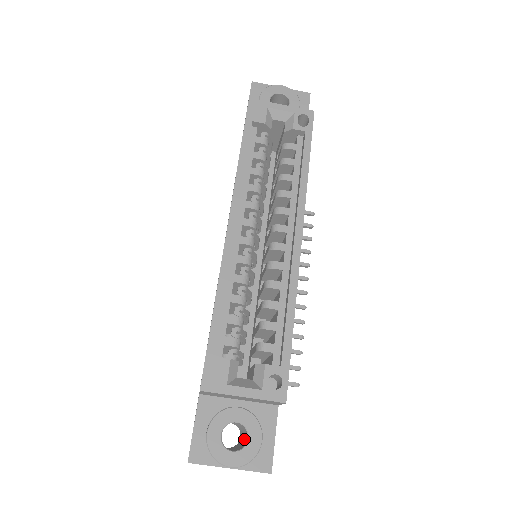
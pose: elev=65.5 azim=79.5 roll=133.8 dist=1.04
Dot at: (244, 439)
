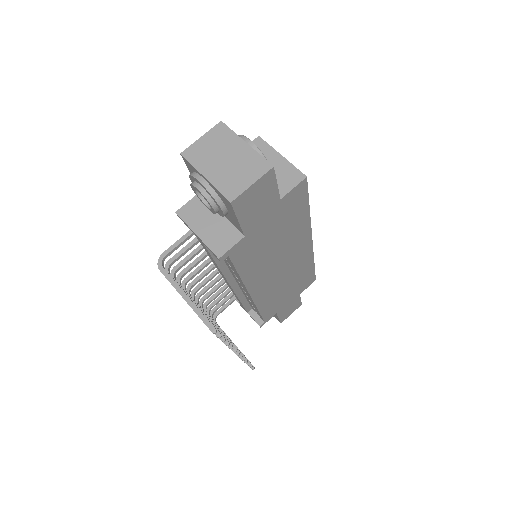
Dot at: occluded
